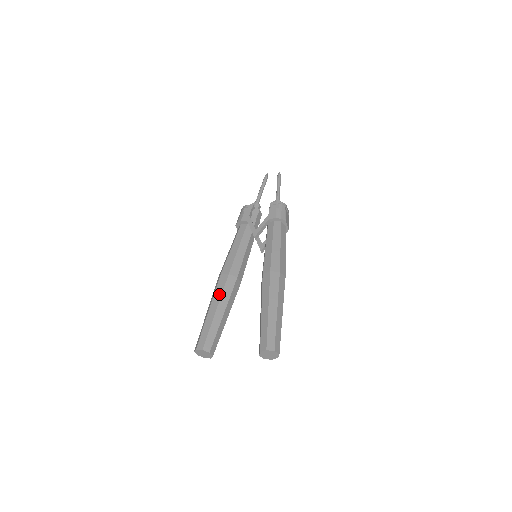
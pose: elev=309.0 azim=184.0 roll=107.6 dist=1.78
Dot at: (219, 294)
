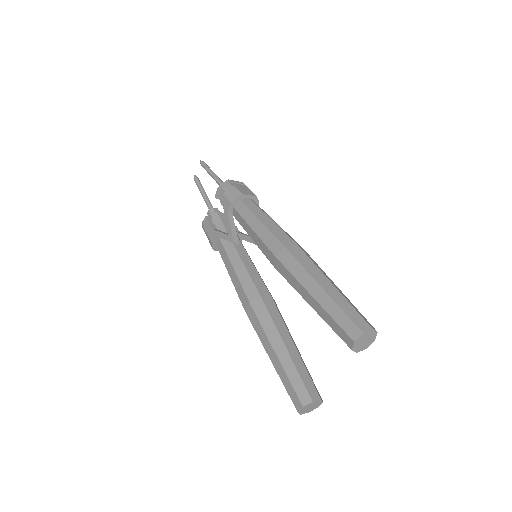
Dot at: (261, 333)
